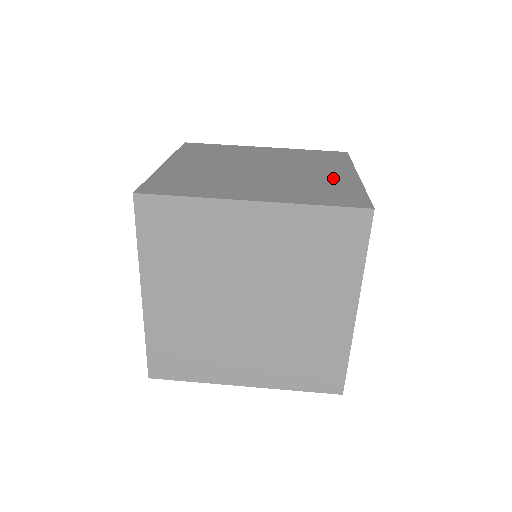
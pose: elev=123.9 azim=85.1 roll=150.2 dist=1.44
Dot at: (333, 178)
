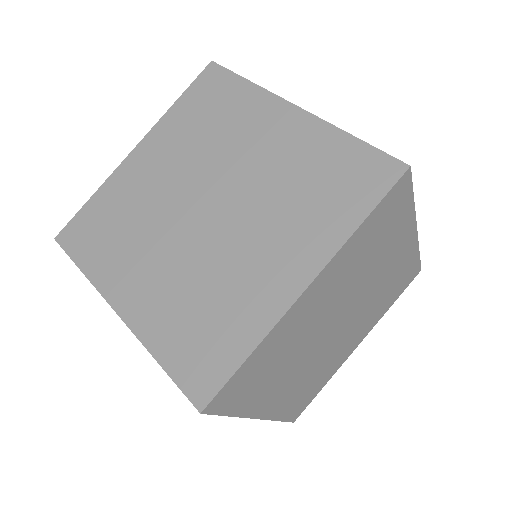
Dot at: (257, 286)
